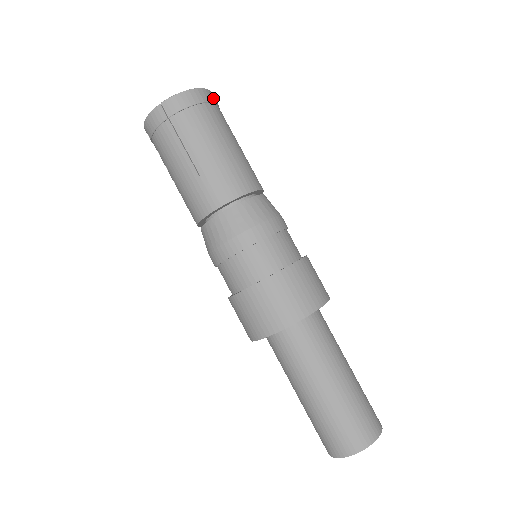
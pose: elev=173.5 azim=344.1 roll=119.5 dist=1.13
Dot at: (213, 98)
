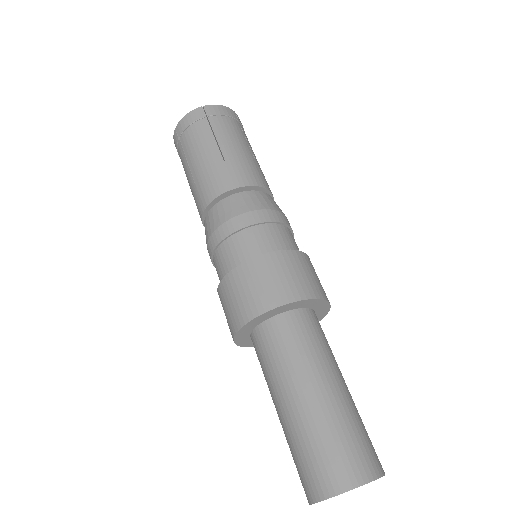
Dot at: occluded
